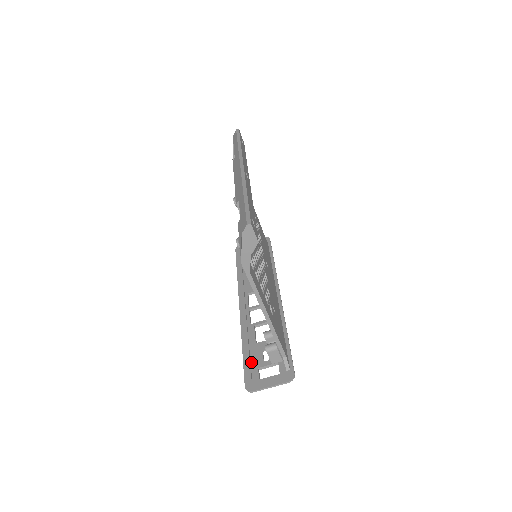
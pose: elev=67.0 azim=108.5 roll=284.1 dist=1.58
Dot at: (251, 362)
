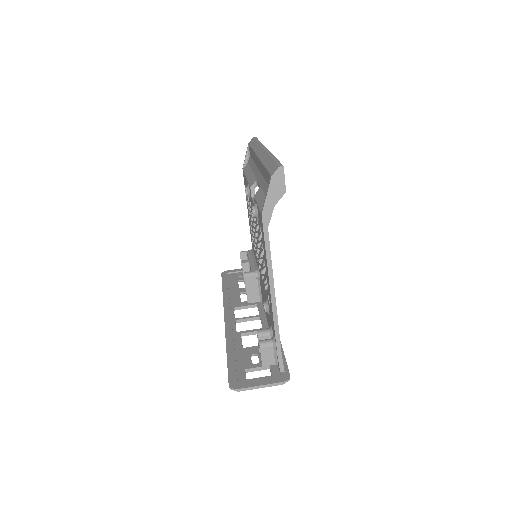
Dot at: (237, 363)
